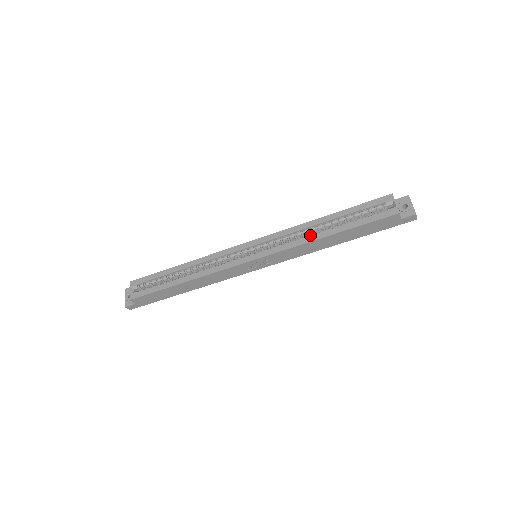
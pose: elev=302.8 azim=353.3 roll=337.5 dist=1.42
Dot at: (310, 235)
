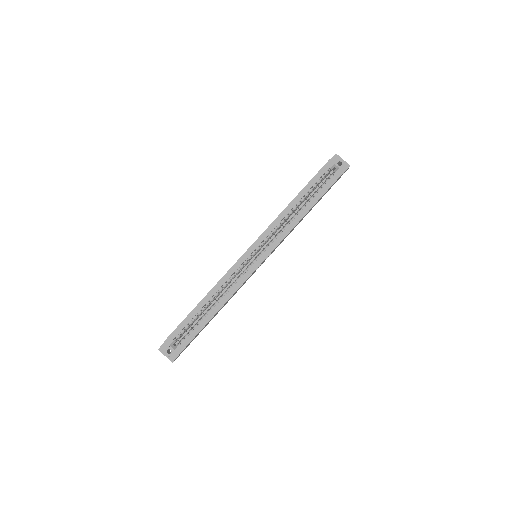
Dot at: (292, 219)
